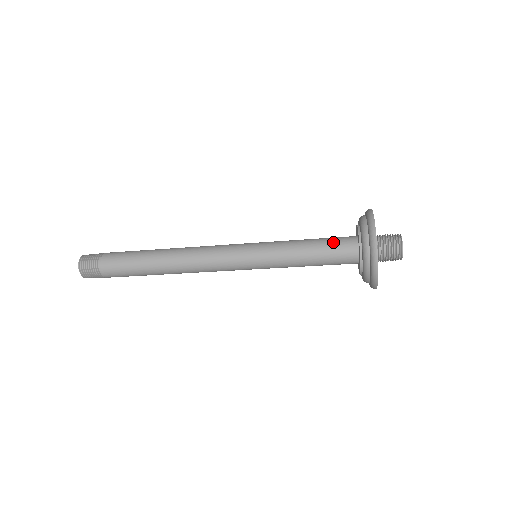
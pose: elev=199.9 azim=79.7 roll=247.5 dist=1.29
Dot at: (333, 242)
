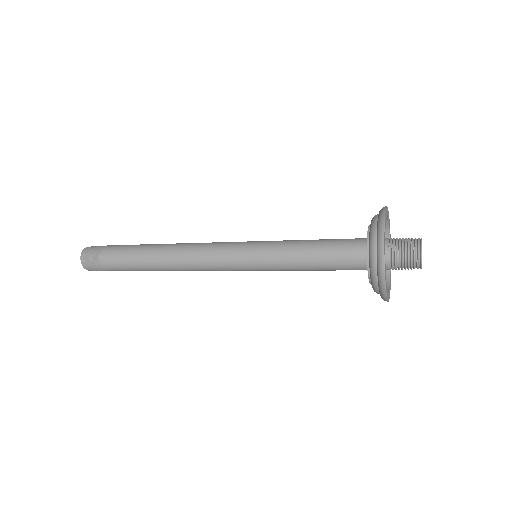
Dot at: (339, 248)
